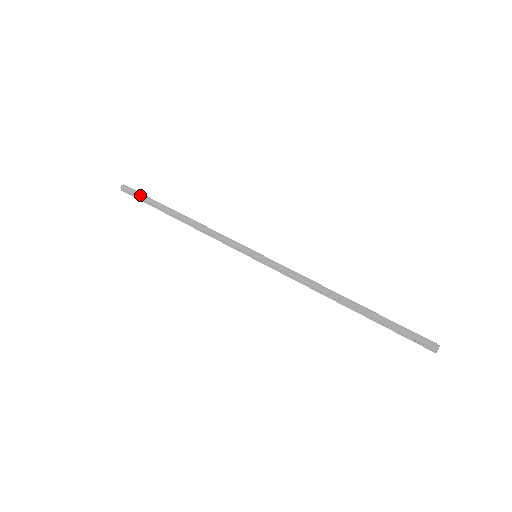
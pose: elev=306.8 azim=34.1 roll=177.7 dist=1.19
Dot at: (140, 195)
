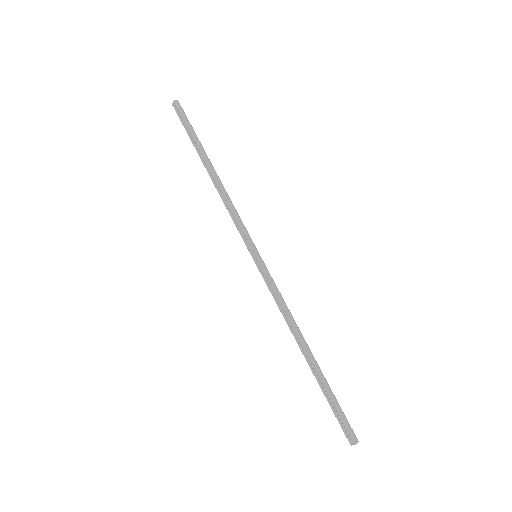
Dot at: (189, 122)
